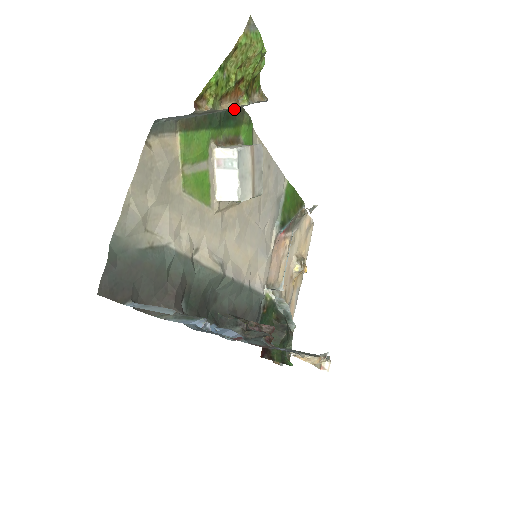
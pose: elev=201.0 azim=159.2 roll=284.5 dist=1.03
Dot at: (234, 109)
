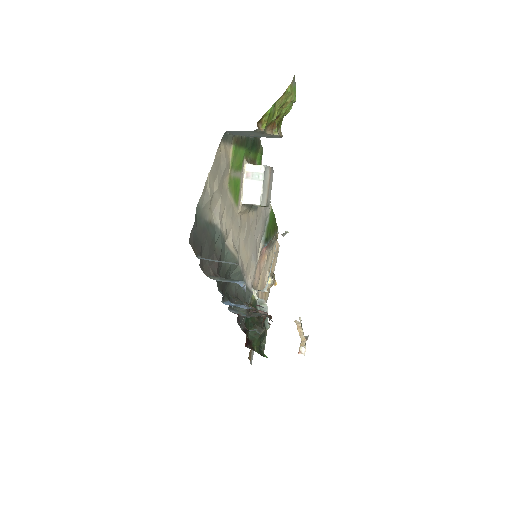
Dot at: (257, 140)
